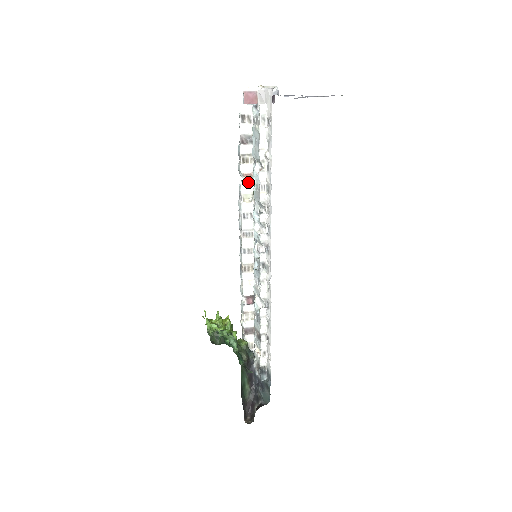
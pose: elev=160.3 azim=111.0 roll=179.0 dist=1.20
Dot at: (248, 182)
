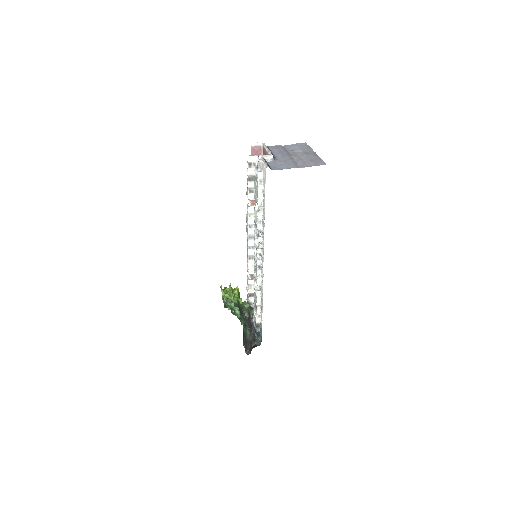
Dot at: (253, 204)
